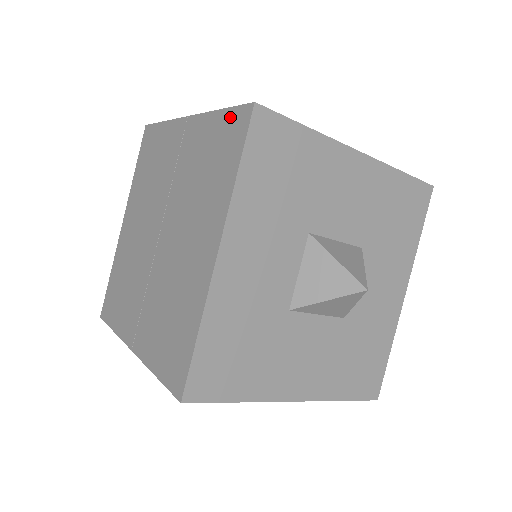
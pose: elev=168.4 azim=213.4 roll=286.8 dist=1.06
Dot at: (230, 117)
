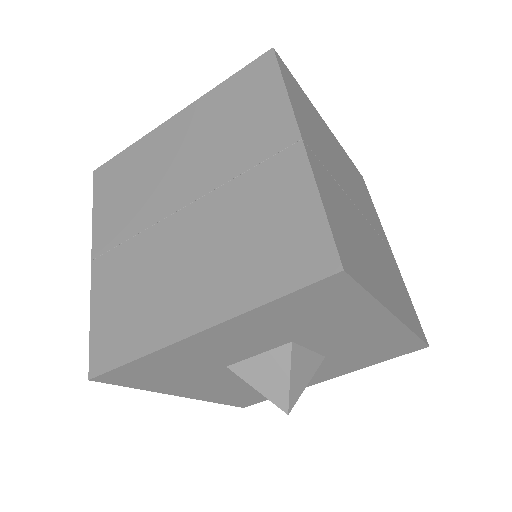
Dot at: occluded
